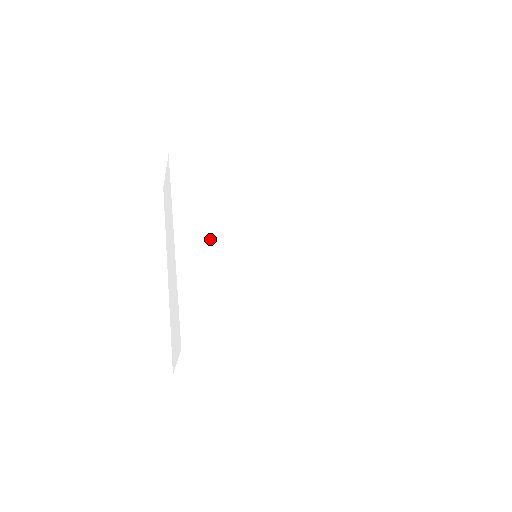
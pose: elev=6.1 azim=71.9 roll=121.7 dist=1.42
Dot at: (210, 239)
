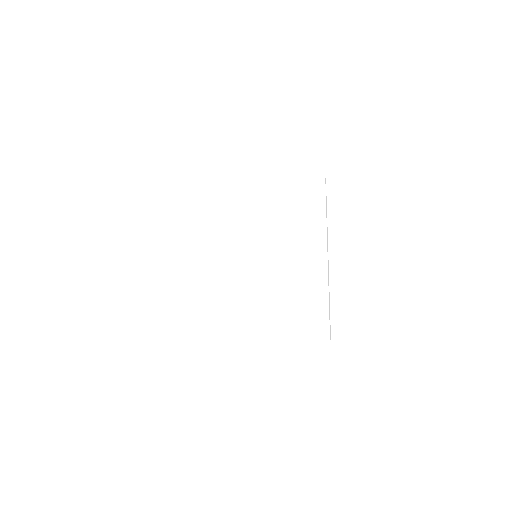
Dot at: (208, 246)
